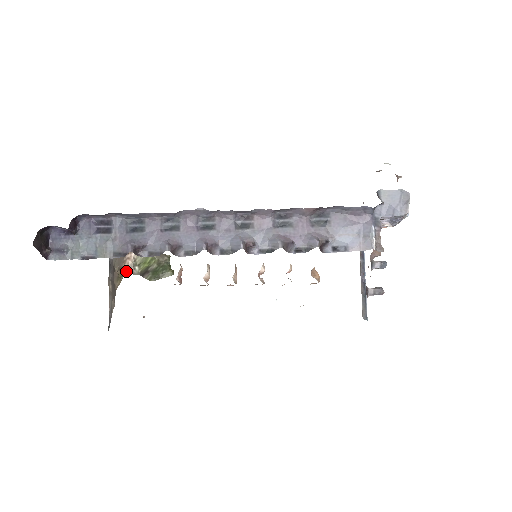
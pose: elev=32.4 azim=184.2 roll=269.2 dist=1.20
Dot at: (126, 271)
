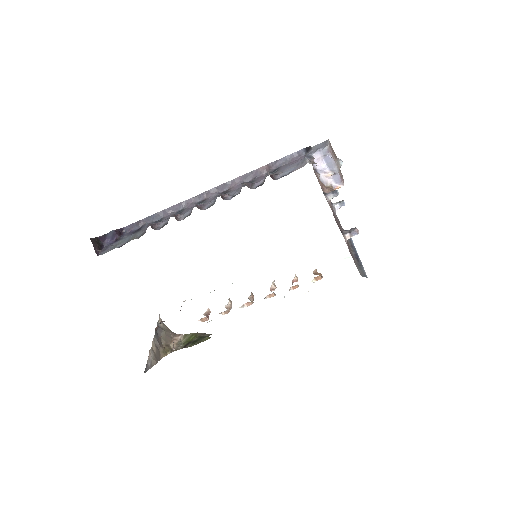
Dot at: (172, 348)
